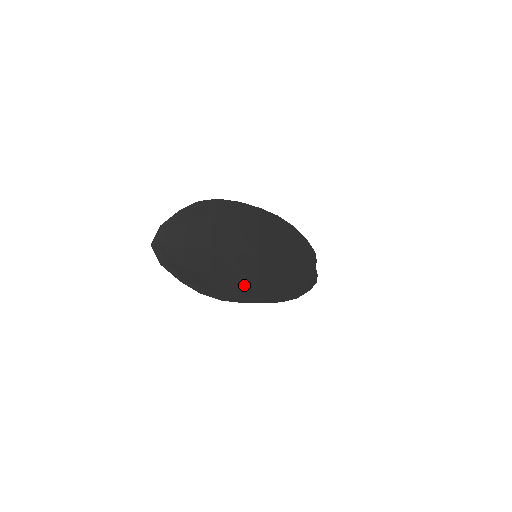
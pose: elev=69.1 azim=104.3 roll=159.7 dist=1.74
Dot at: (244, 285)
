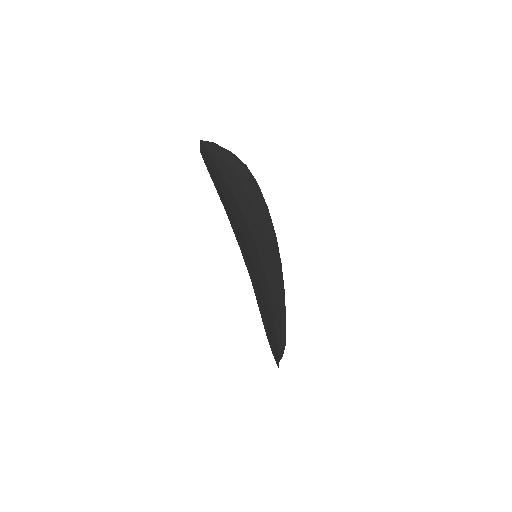
Dot at: (244, 245)
